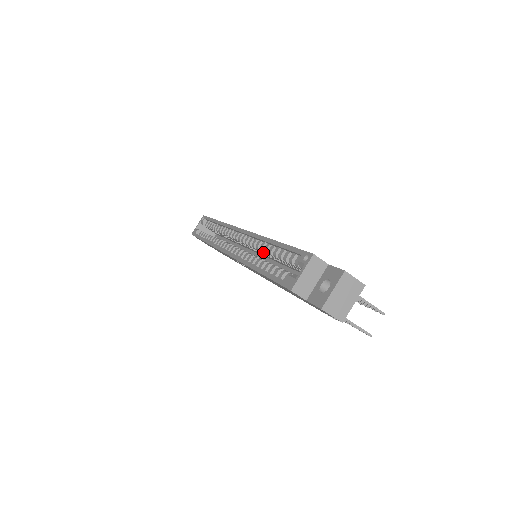
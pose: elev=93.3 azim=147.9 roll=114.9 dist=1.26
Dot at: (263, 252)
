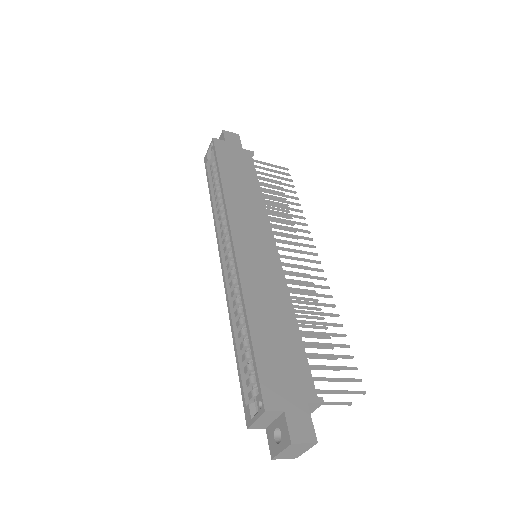
Dot at: occluded
